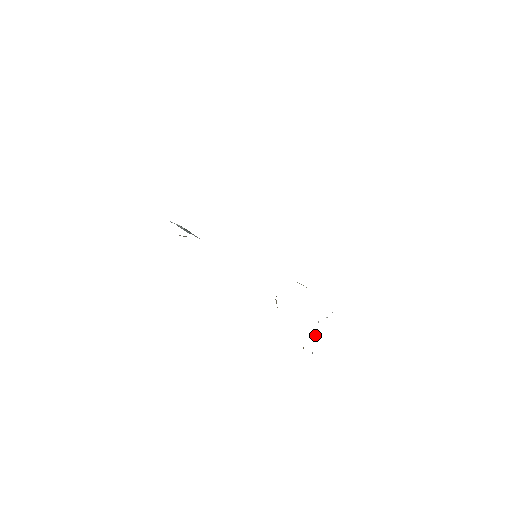
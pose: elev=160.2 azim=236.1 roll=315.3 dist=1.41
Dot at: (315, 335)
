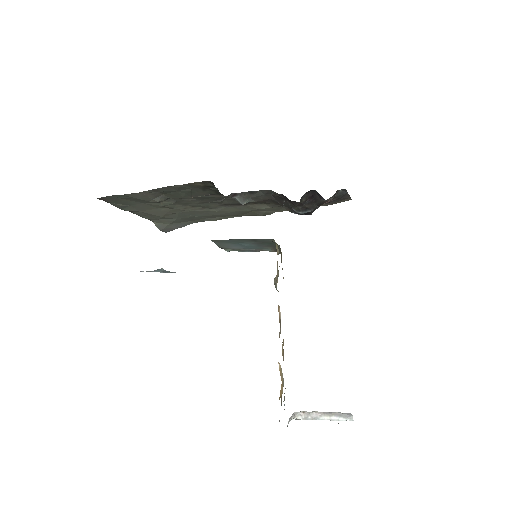
Dot at: (289, 418)
